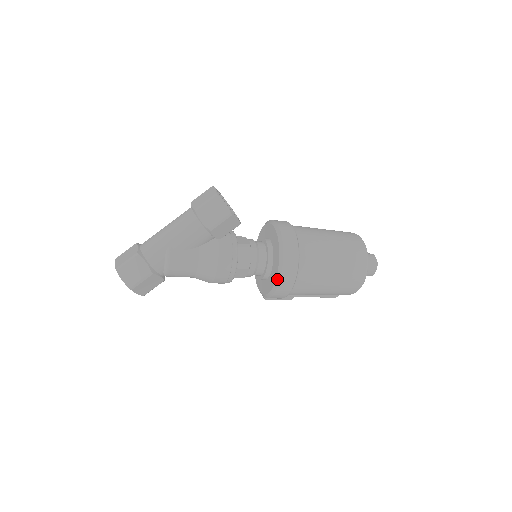
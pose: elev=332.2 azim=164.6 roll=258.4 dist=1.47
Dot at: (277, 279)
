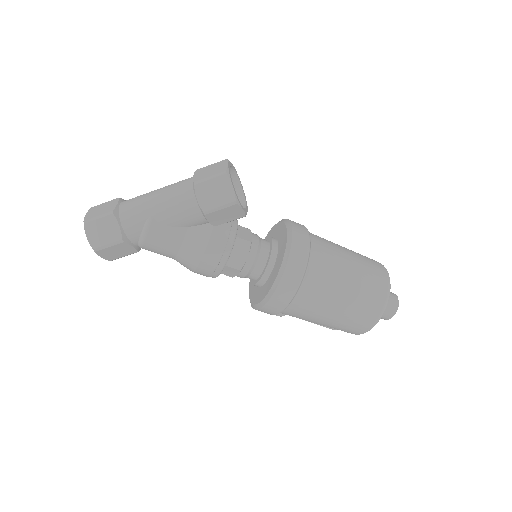
Dot at: (268, 294)
